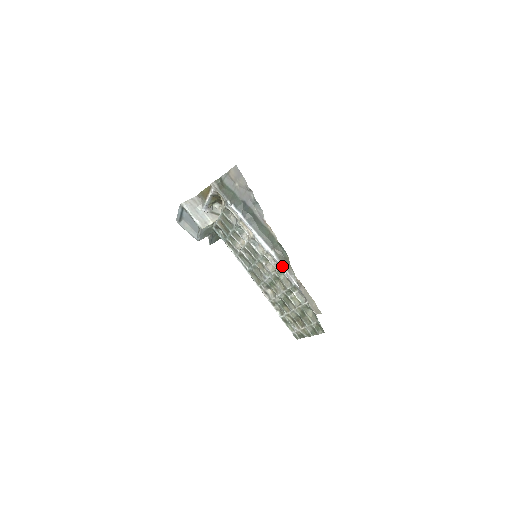
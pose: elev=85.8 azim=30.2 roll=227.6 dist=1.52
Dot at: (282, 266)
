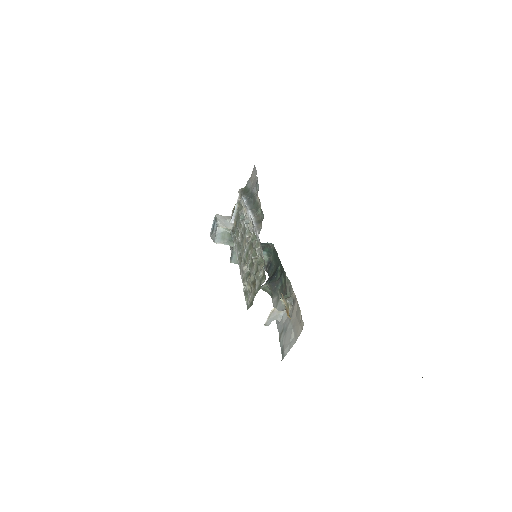
Dot at: (255, 225)
